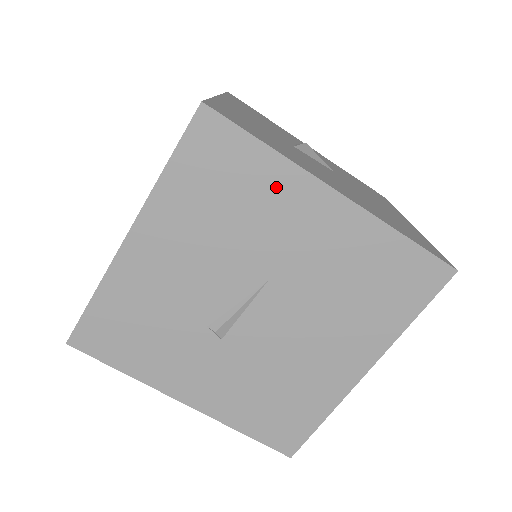
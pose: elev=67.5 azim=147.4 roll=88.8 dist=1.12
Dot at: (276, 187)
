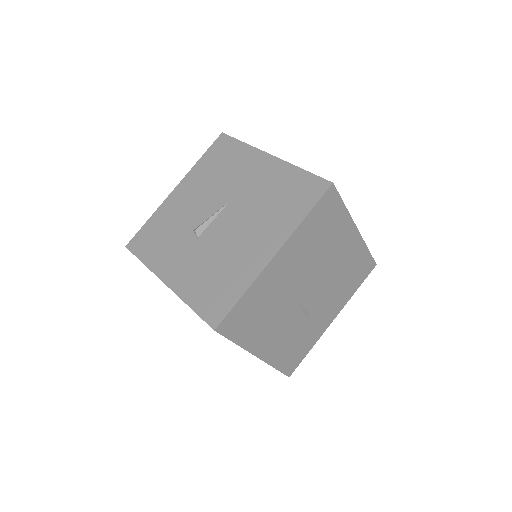
Dot at: (243, 158)
